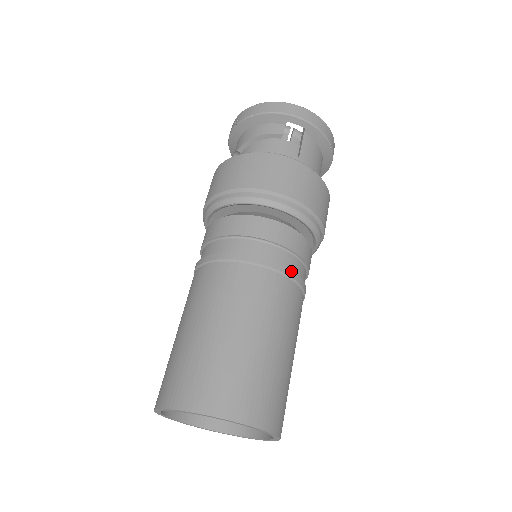
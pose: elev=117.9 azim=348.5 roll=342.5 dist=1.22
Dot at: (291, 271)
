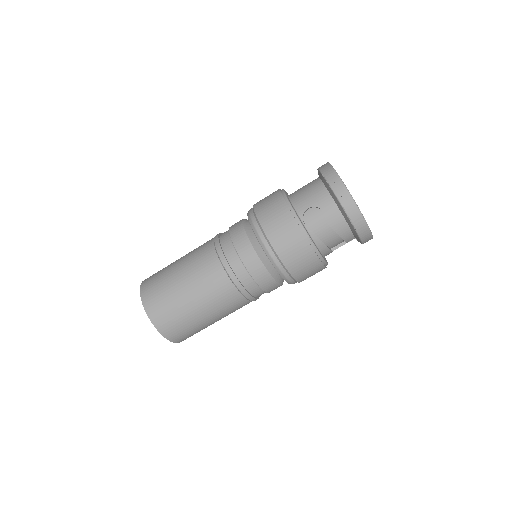
Dot at: occluded
